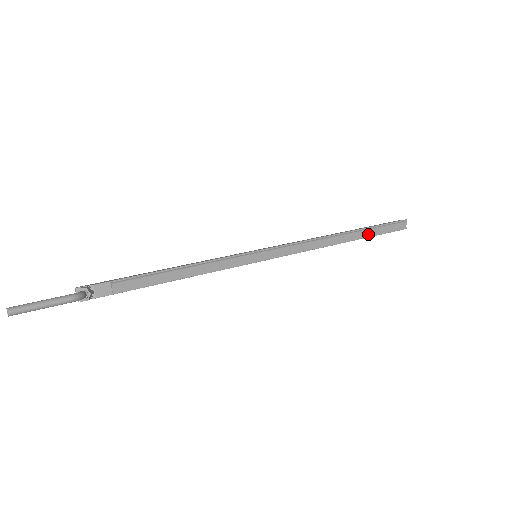
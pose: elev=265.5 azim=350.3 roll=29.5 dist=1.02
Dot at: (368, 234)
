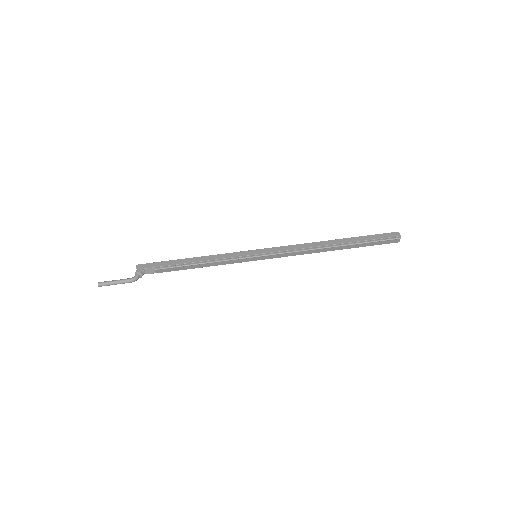
Dot at: (357, 246)
